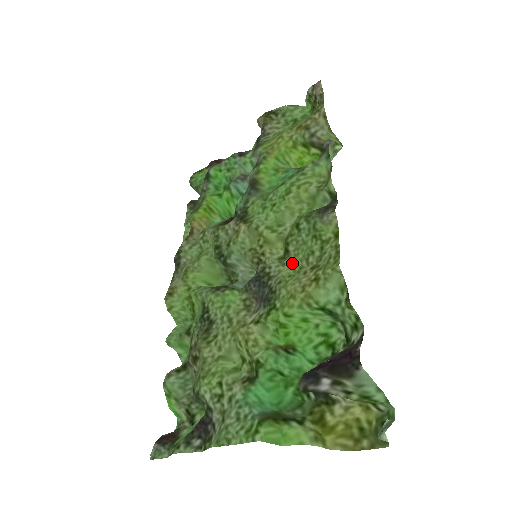
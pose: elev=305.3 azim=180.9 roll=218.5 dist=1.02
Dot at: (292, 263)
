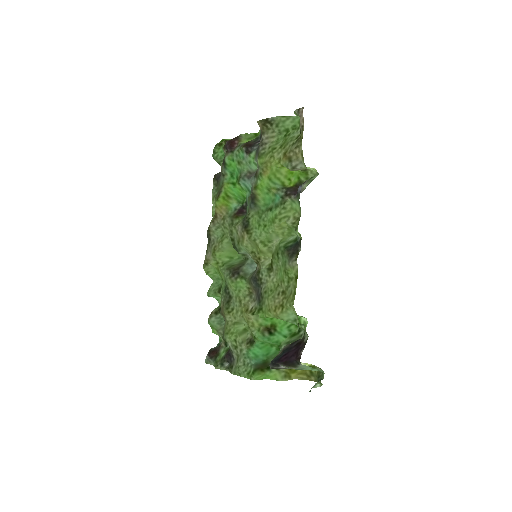
Dot at: (274, 278)
